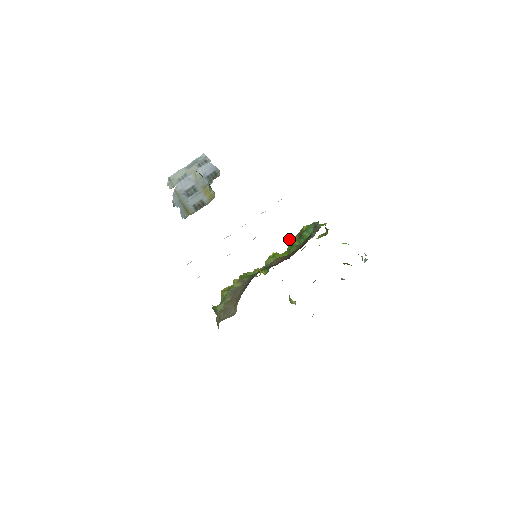
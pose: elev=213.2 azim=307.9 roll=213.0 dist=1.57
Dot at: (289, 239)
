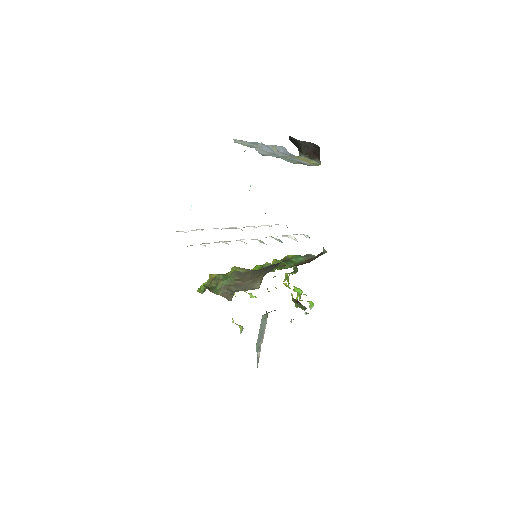
Dot at: (275, 260)
